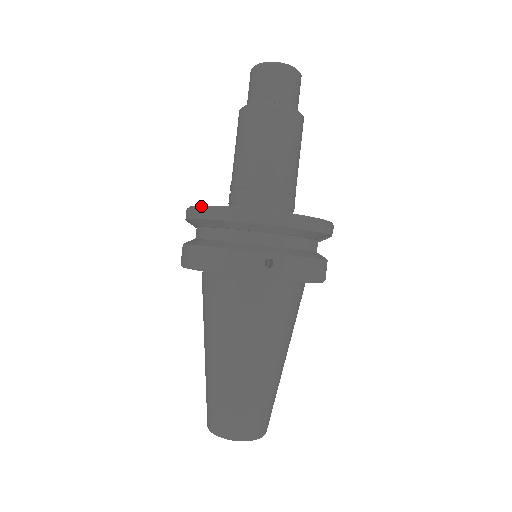
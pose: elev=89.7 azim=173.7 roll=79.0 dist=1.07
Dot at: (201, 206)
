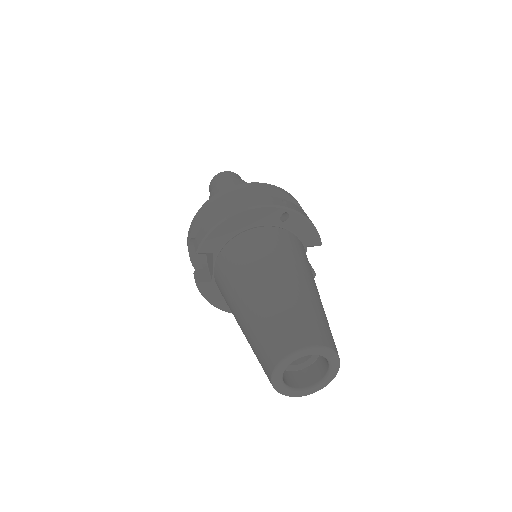
Dot at: (214, 195)
